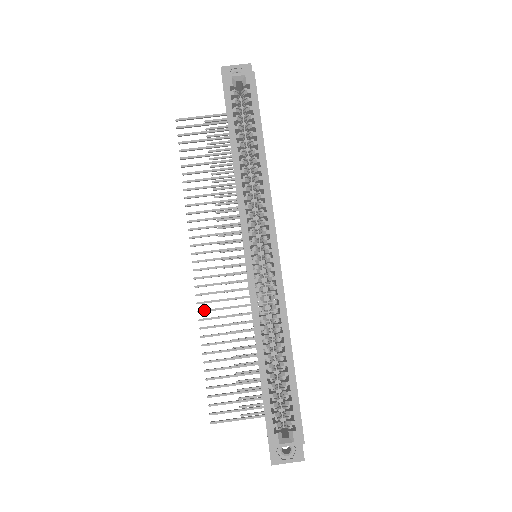
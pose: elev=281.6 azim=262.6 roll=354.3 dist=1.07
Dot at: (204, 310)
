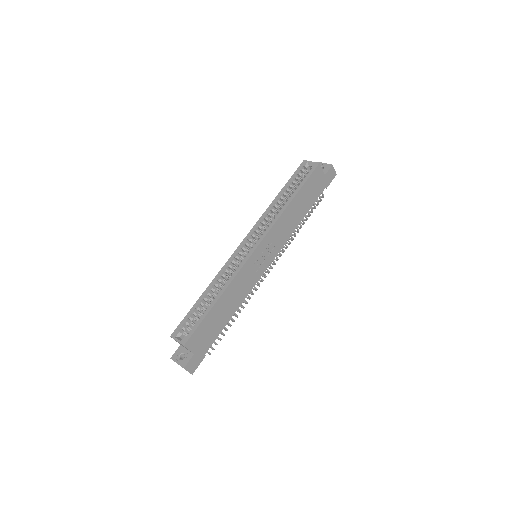
Dot at: occluded
